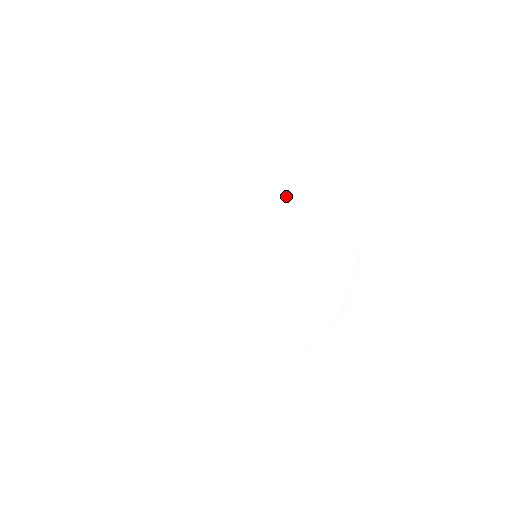
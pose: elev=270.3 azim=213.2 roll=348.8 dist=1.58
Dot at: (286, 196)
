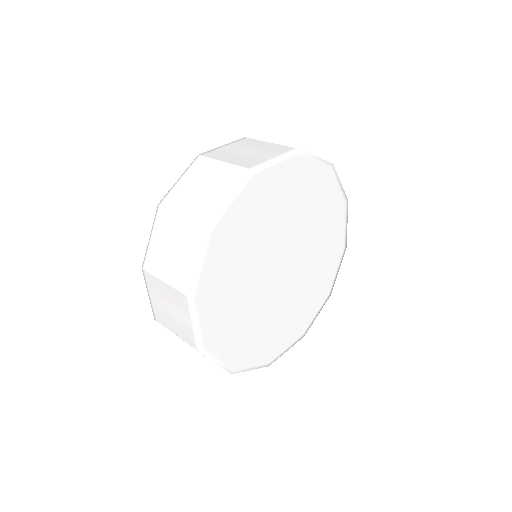
Dot at: (253, 220)
